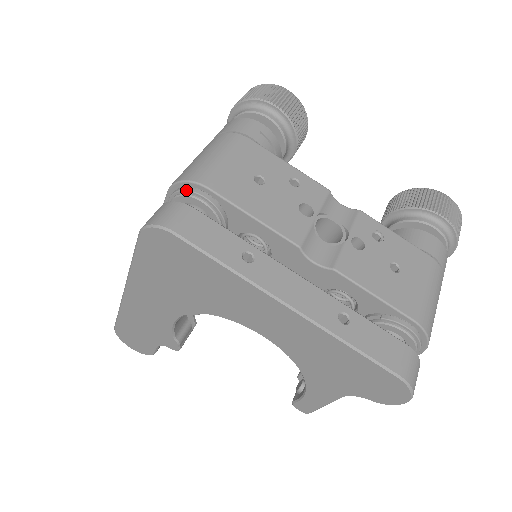
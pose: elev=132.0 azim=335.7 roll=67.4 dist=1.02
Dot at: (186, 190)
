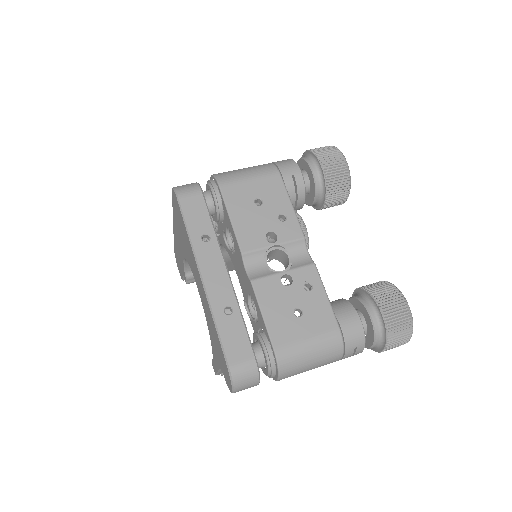
Dot at: (211, 182)
